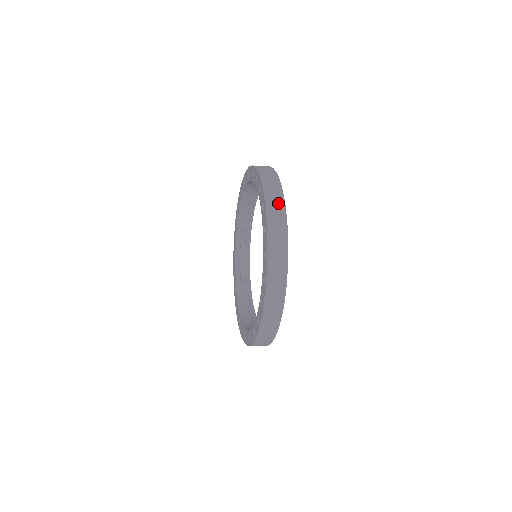
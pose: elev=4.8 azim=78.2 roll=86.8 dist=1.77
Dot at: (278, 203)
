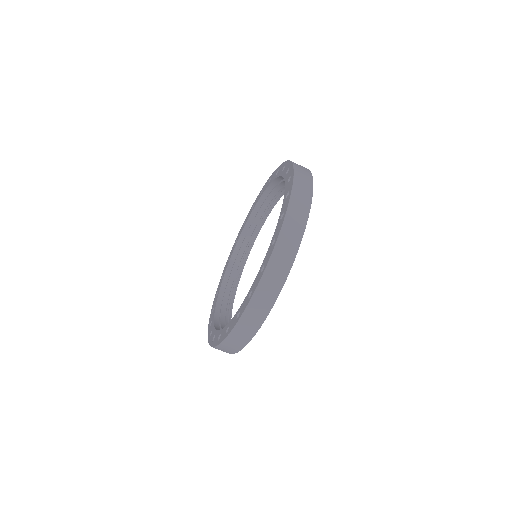
Dot at: (305, 195)
